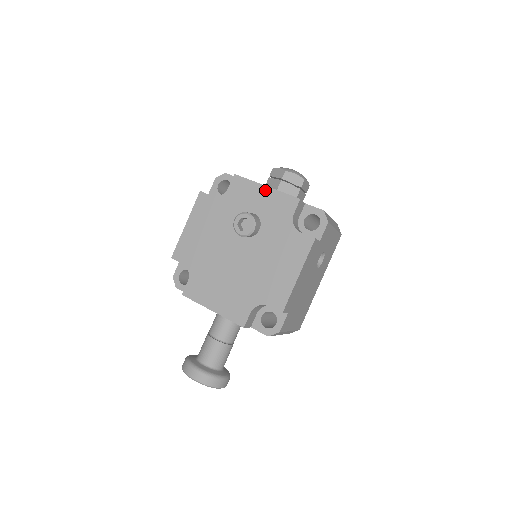
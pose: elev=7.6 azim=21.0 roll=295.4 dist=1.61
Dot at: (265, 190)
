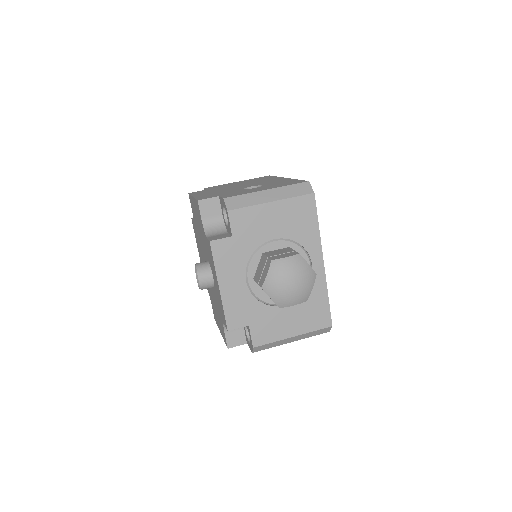
Dot at: (218, 287)
